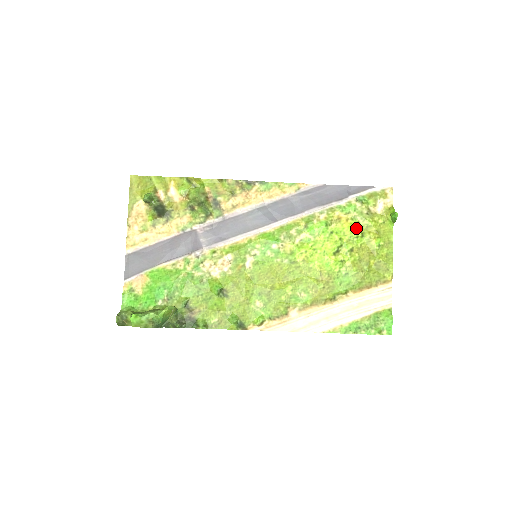
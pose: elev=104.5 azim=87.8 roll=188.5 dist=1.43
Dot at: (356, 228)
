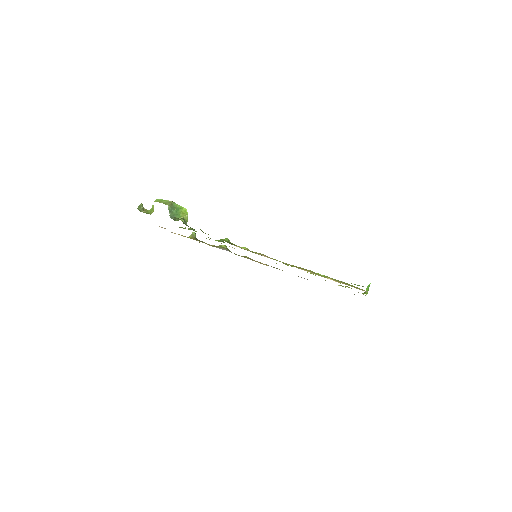
Dot at: occluded
